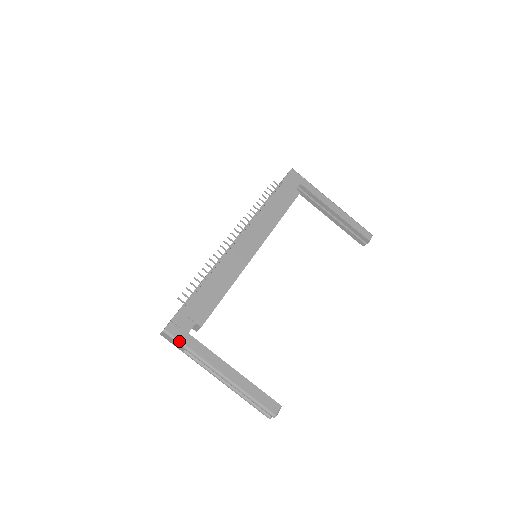
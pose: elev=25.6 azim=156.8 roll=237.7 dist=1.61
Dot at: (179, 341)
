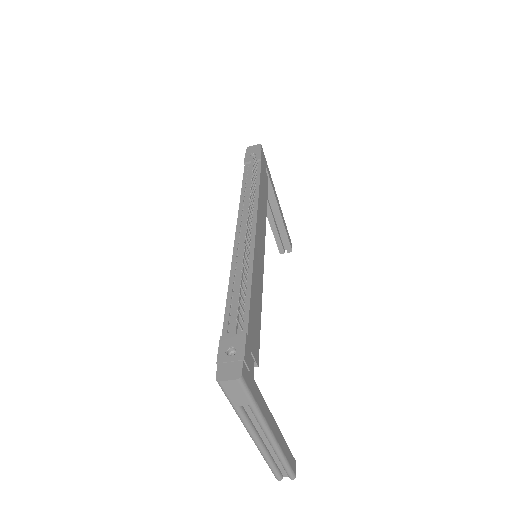
Dot at: (251, 393)
